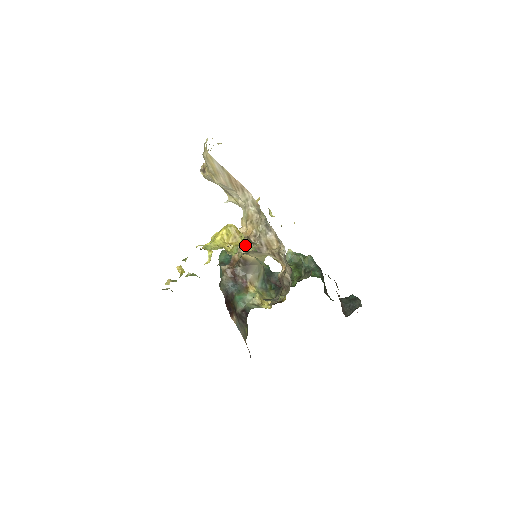
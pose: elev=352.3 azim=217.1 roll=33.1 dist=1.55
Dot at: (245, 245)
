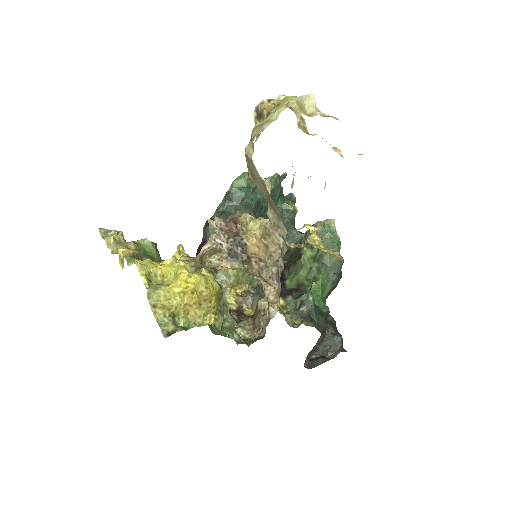
Dot at: (205, 322)
